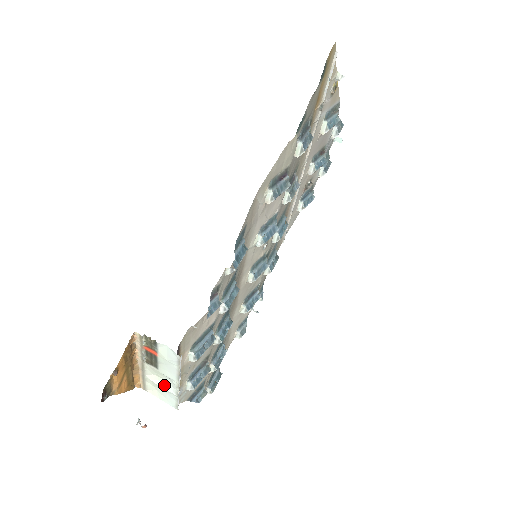
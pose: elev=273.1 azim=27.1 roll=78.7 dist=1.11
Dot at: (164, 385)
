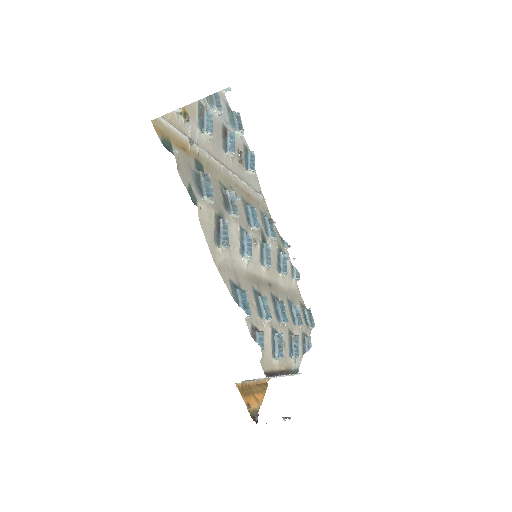
Dot at: occluded
